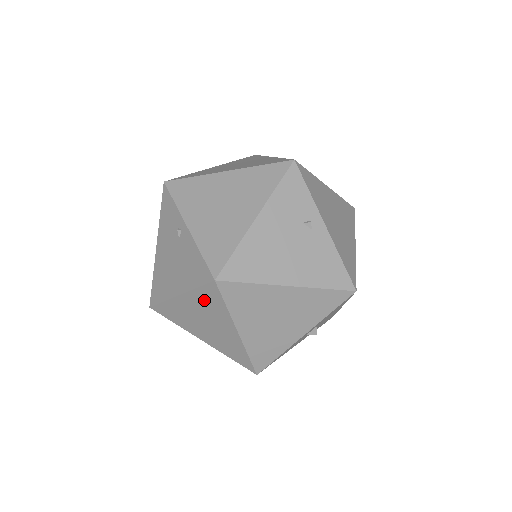
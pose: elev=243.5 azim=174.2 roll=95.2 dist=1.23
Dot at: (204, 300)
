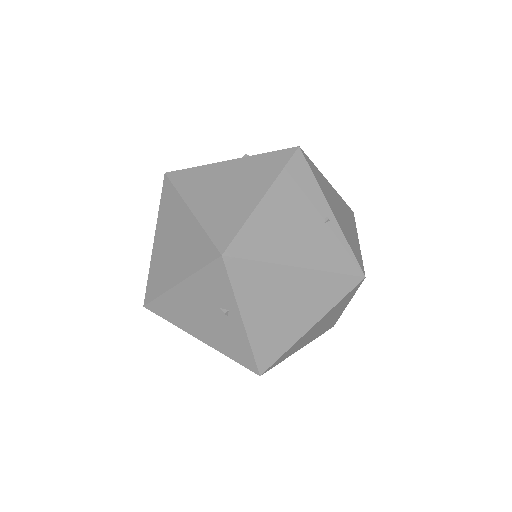
Dot at: occluded
